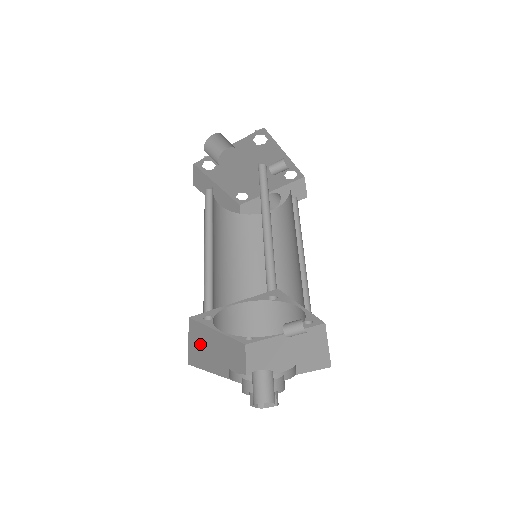
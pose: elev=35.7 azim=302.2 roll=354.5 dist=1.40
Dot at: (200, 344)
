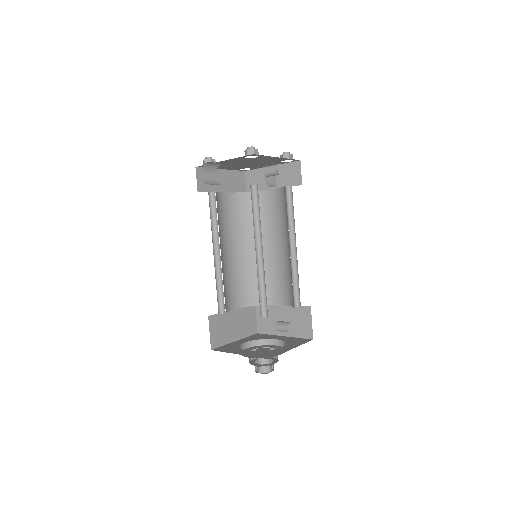
Dot at: (219, 329)
